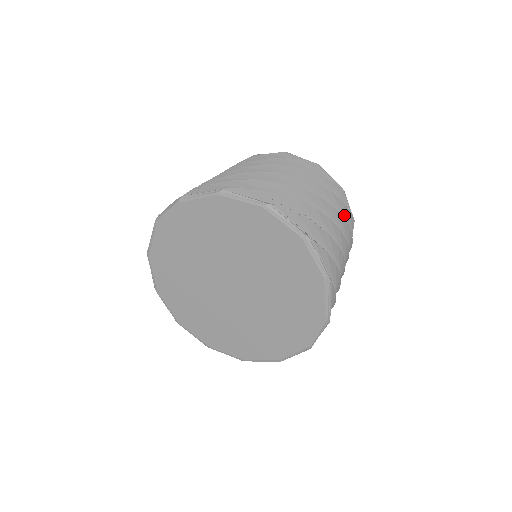
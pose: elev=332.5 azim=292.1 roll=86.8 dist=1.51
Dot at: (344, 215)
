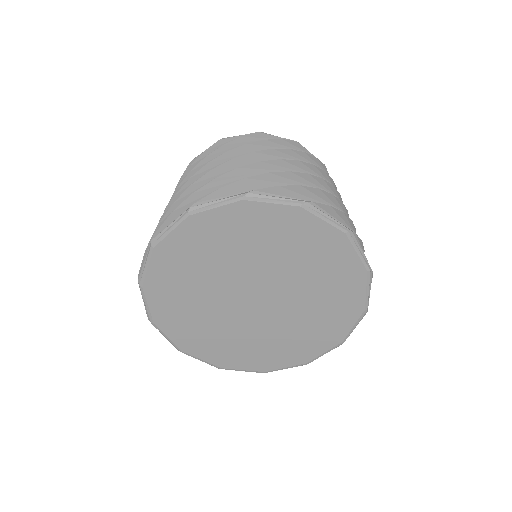
Dot at: occluded
